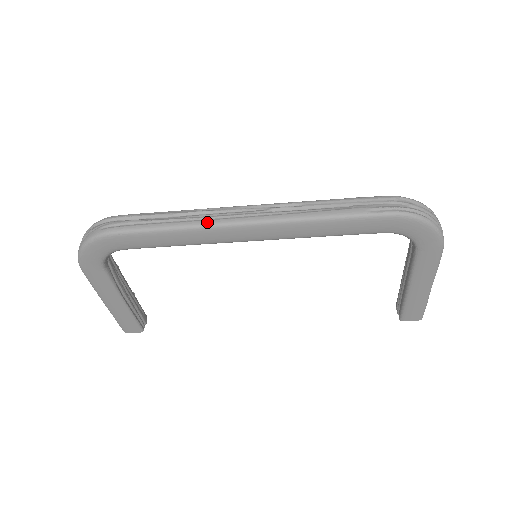
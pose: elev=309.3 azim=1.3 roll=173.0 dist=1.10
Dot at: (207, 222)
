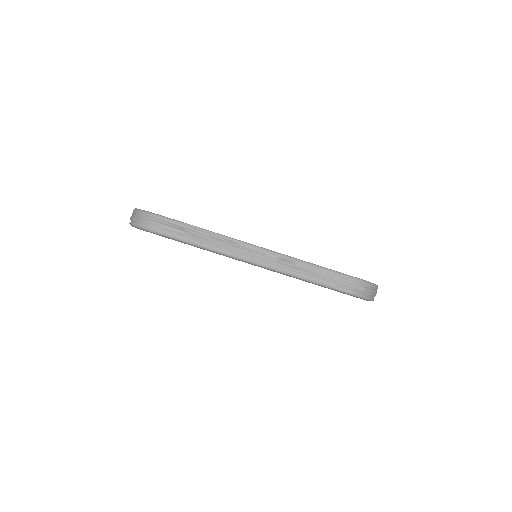
Dot at: (231, 254)
